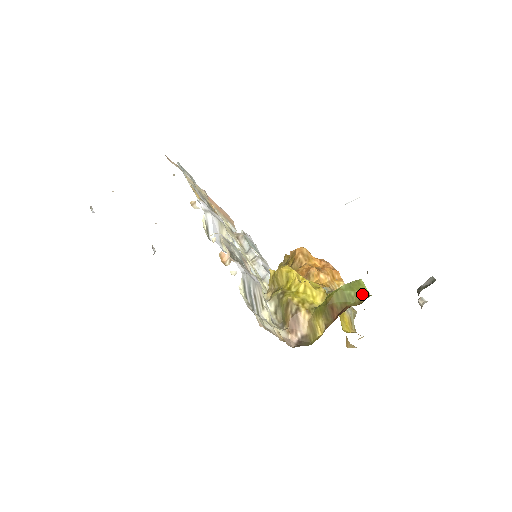
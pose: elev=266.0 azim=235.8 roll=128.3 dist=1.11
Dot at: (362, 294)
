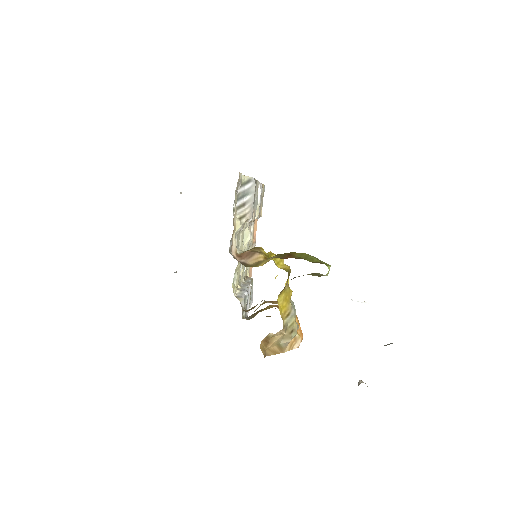
Dot at: (323, 263)
